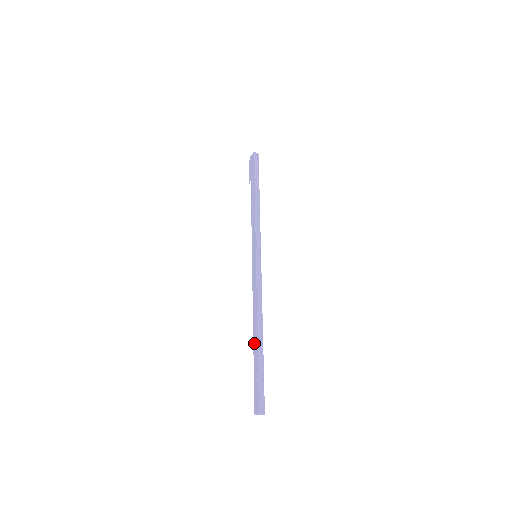
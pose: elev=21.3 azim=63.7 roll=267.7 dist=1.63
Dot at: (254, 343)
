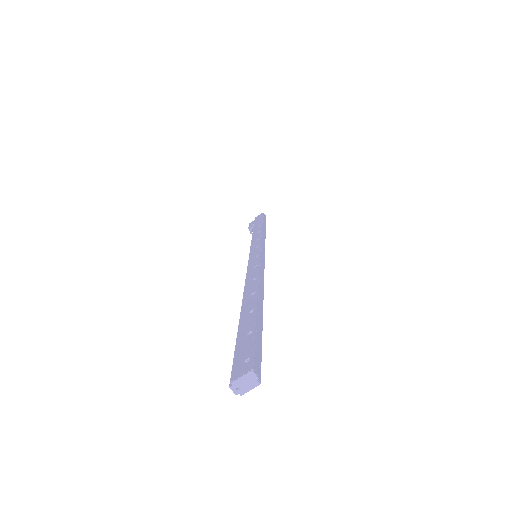
Dot at: (245, 305)
